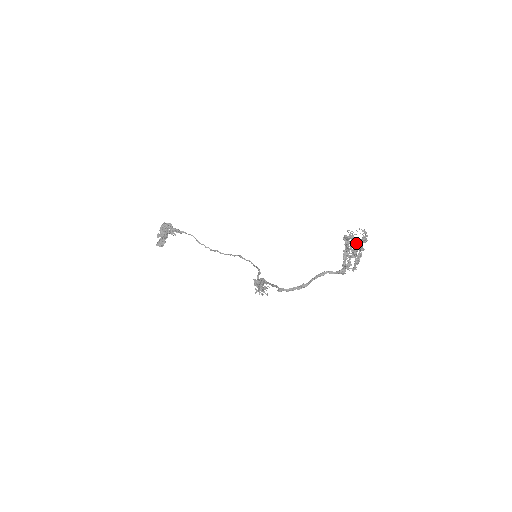
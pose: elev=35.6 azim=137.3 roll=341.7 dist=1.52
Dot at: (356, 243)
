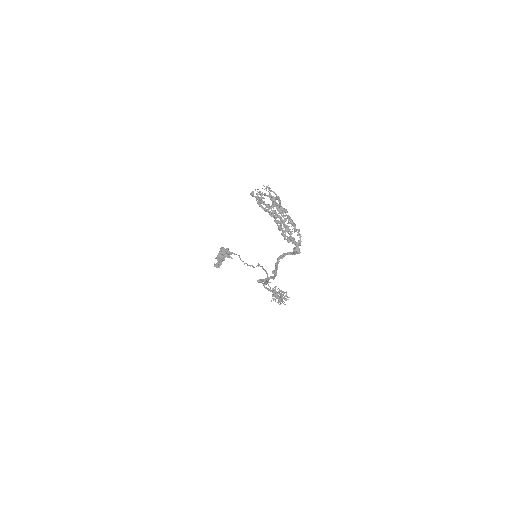
Dot at: occluded
